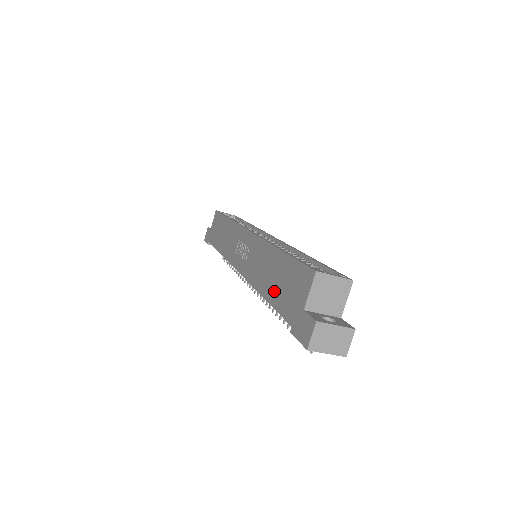
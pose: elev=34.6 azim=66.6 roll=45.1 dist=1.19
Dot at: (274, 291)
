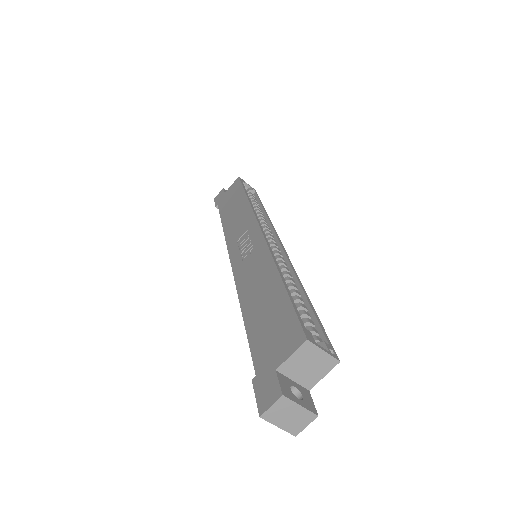
Dot at: (256, 320)
